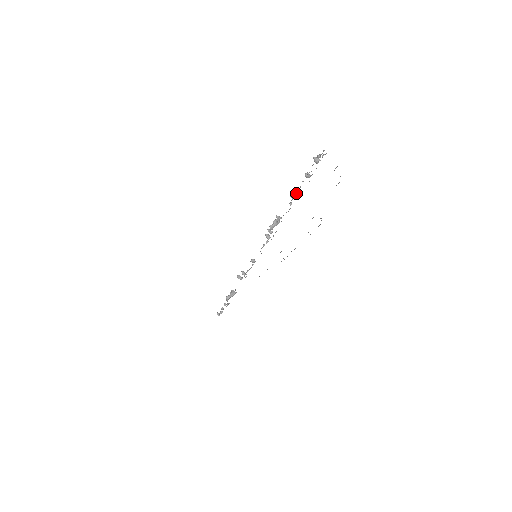
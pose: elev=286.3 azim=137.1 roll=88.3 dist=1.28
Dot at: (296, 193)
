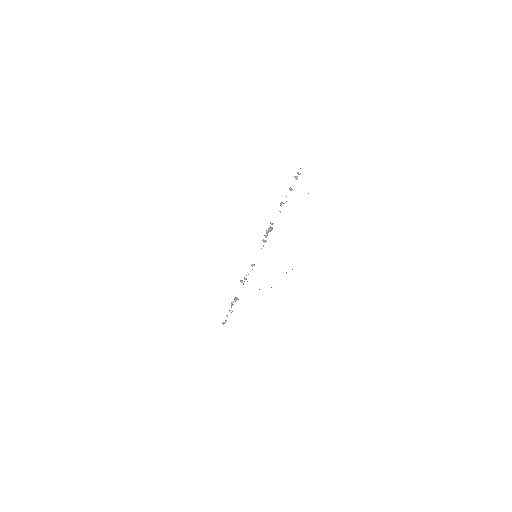
Dot at: (284, 203)
